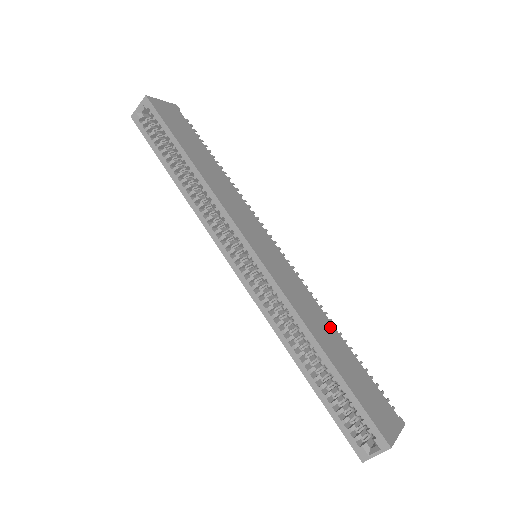
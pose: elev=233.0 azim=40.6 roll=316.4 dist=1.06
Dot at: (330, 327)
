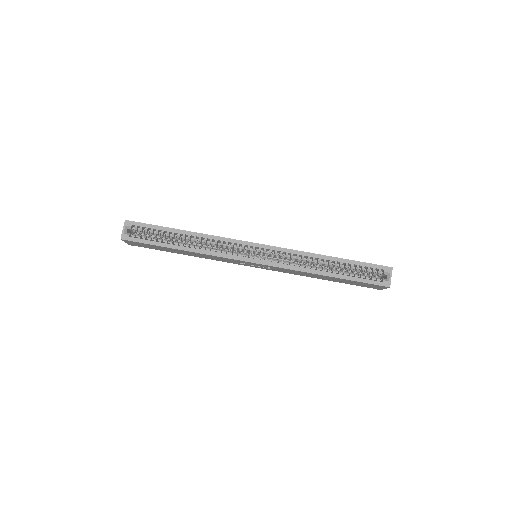
Dot at: occluded
